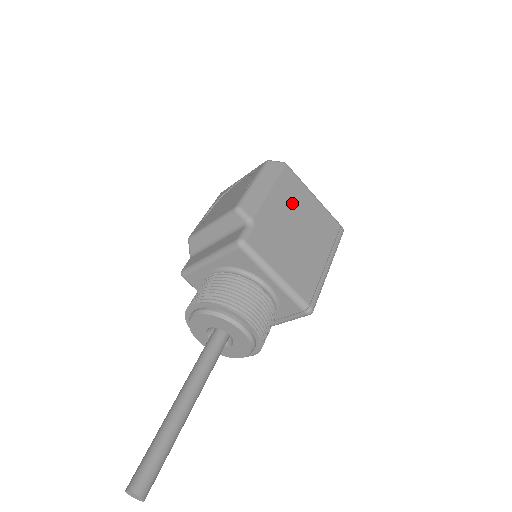
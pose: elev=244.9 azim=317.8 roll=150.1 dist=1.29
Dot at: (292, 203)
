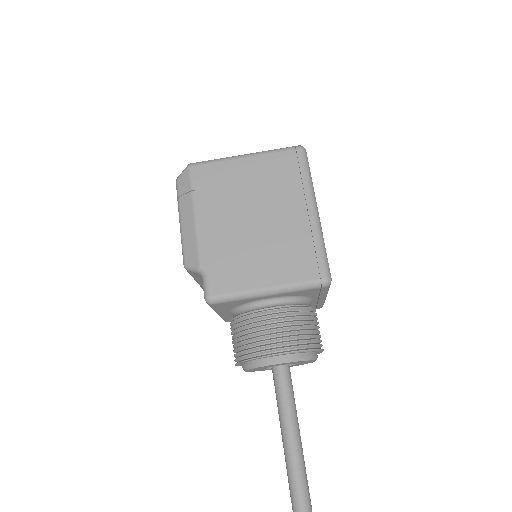
Dot at: (225, 198)
